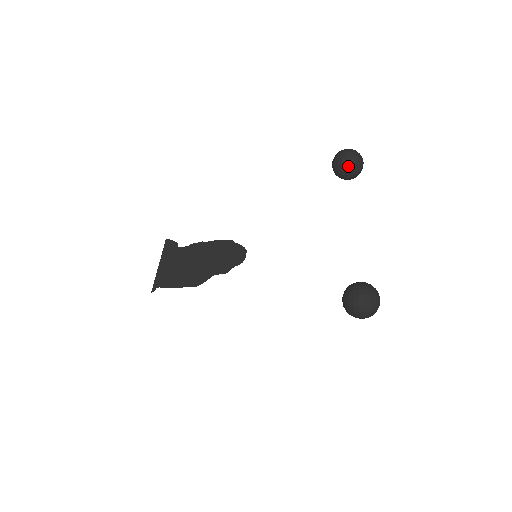
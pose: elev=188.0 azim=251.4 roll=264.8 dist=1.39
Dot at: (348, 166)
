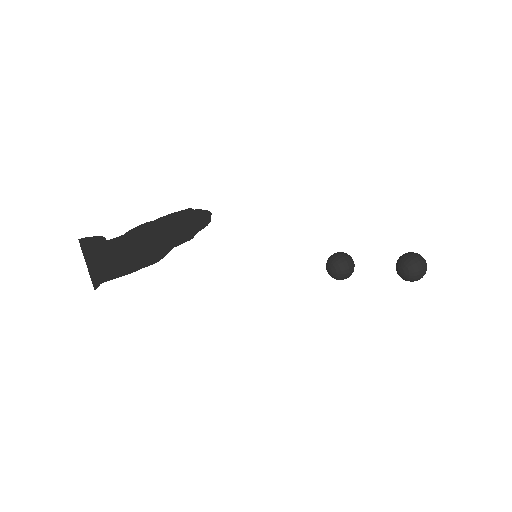
Dot at: occluded
